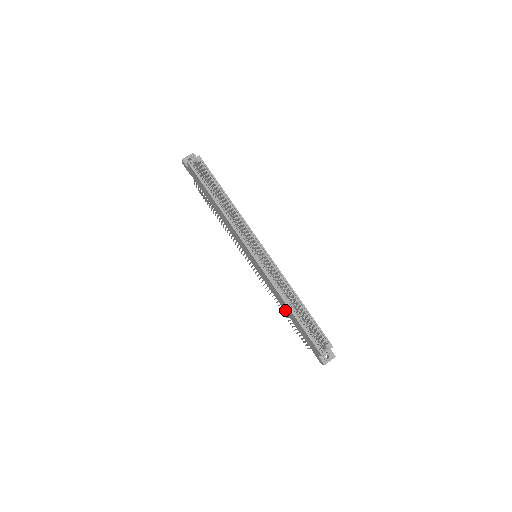
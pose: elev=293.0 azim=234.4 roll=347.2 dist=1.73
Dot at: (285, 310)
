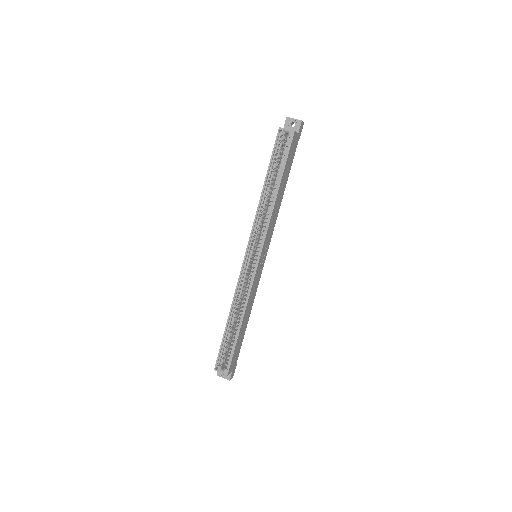
Dot at: occluded
